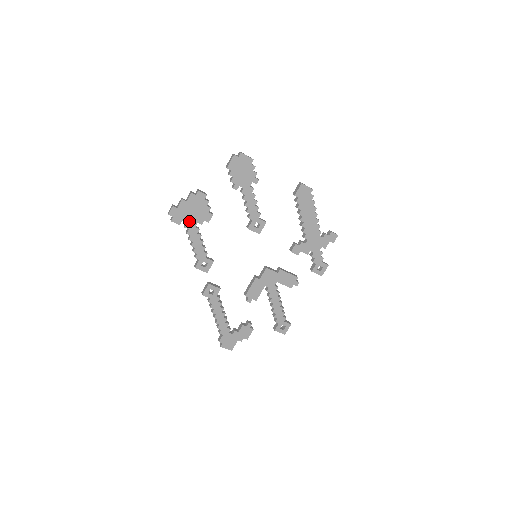
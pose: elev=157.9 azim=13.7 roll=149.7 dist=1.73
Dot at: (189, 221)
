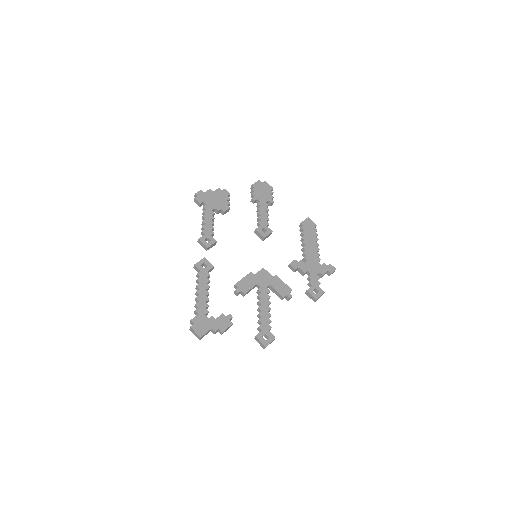
Dot at: (209, 204)
